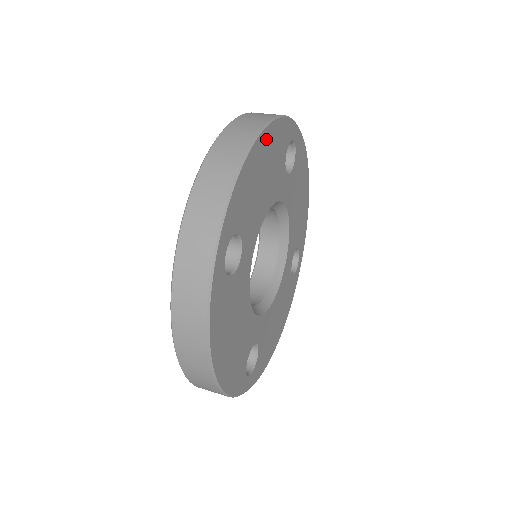
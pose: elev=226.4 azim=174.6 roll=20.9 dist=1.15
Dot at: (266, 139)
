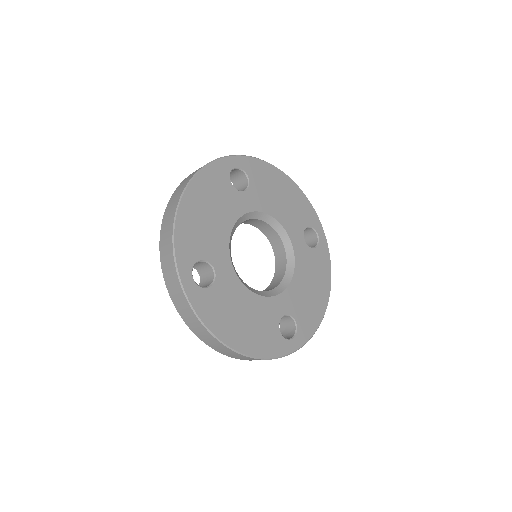
Dot at: (194, 191)
